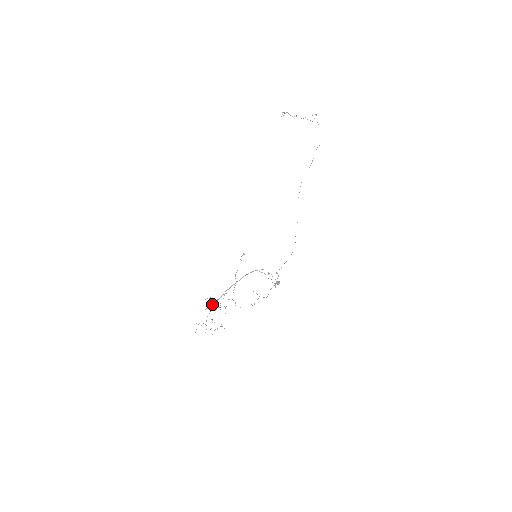
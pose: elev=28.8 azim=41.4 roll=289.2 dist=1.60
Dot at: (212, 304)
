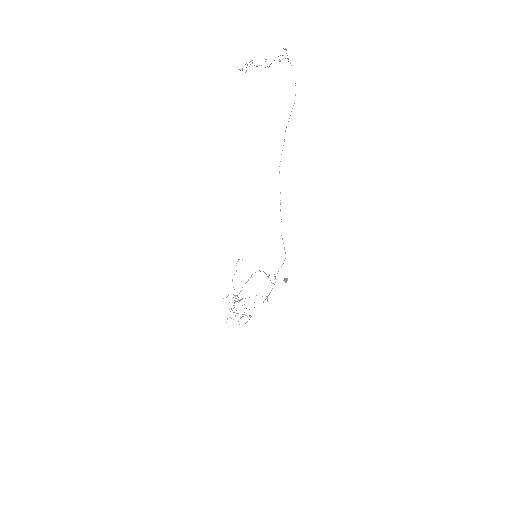
Dot at: occluded
